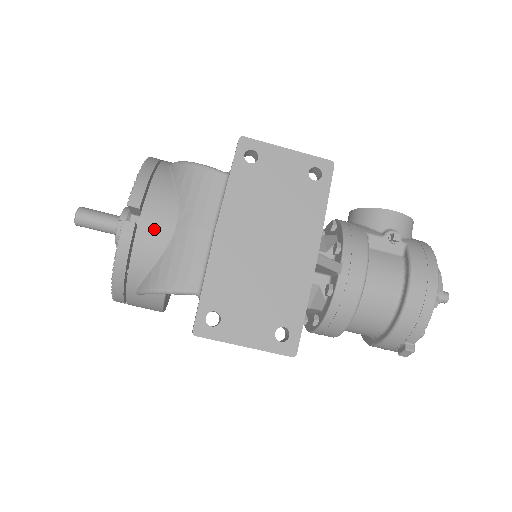
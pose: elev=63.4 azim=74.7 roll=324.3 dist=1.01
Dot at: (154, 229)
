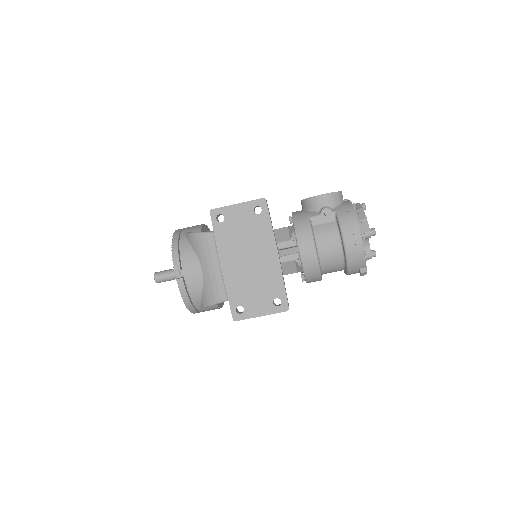
Dot at: (192, 277)
